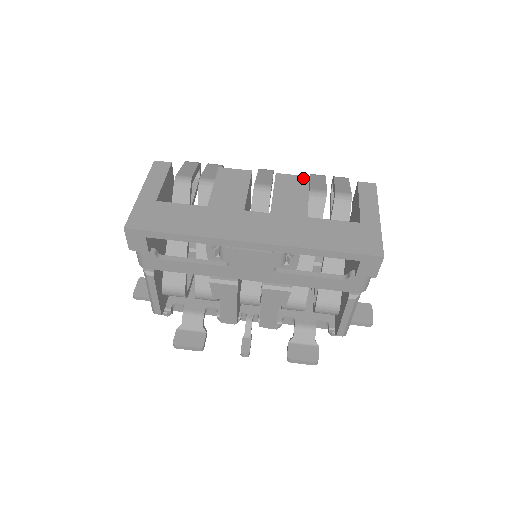
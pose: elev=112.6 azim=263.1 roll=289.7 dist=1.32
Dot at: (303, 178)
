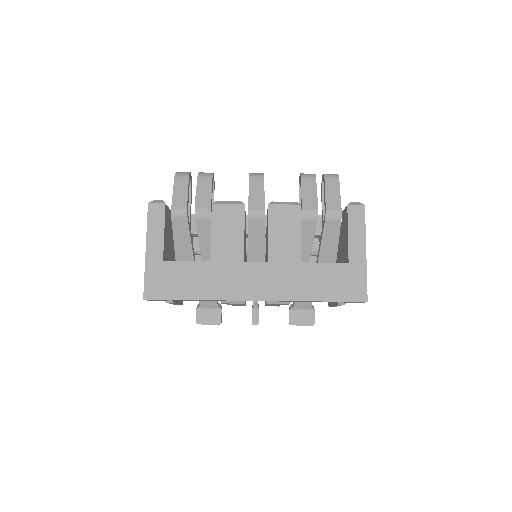
Dot at: (295, 208)
